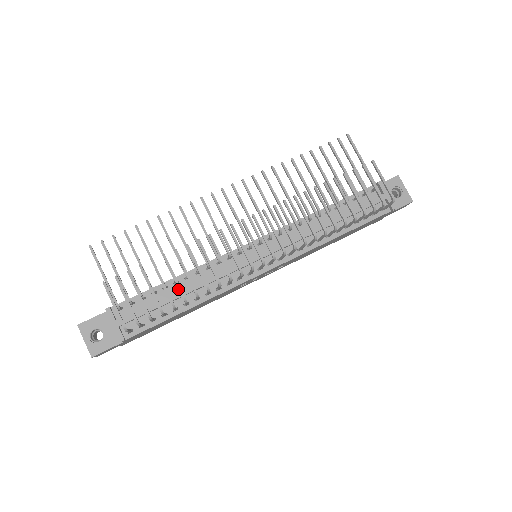
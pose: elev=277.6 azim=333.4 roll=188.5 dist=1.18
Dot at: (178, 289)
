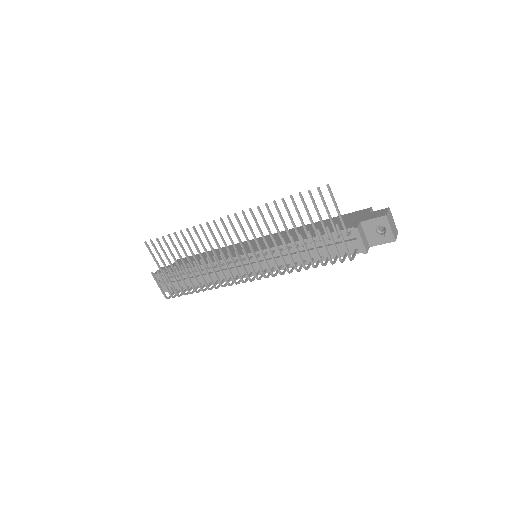
Dot at: occluded
